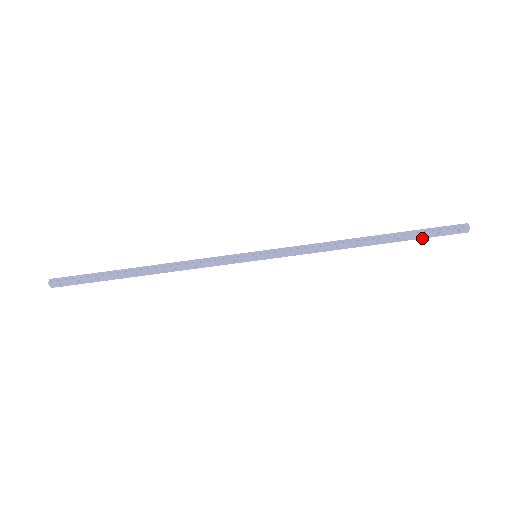
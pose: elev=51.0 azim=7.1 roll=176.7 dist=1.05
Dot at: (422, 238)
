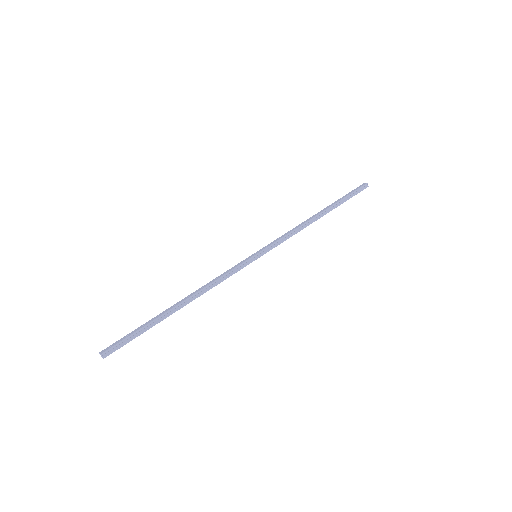
Dot at: (344, 200)
